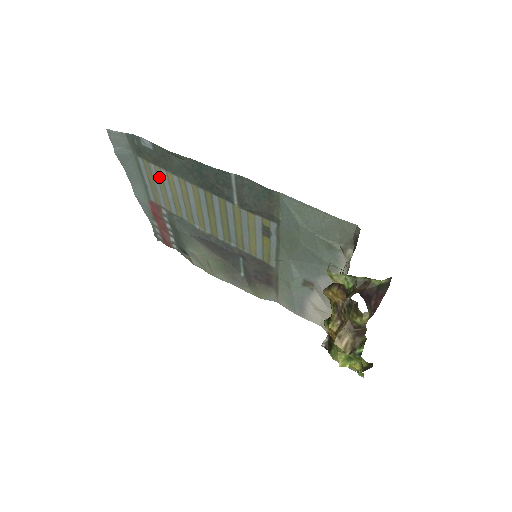
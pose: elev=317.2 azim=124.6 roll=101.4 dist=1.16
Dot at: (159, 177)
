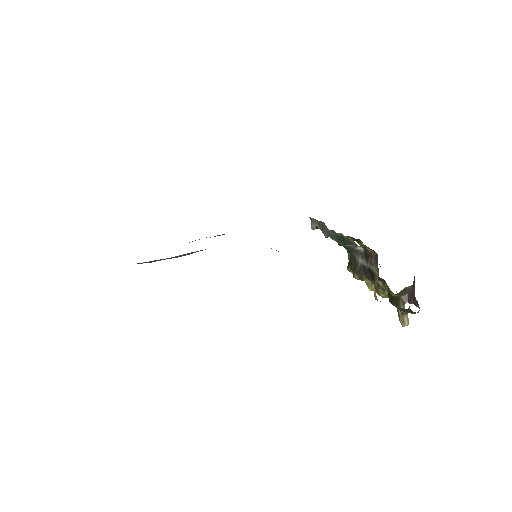
Dot at: occluded
